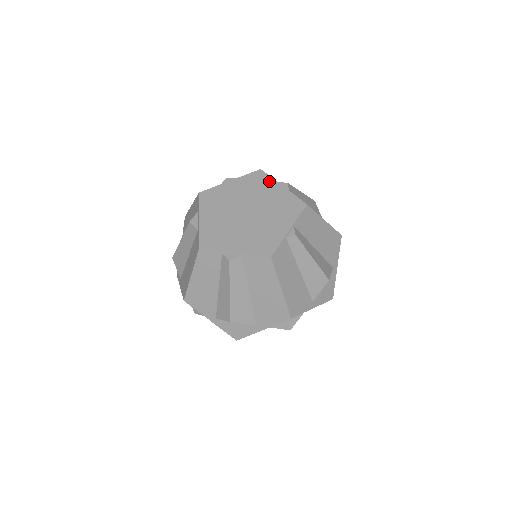
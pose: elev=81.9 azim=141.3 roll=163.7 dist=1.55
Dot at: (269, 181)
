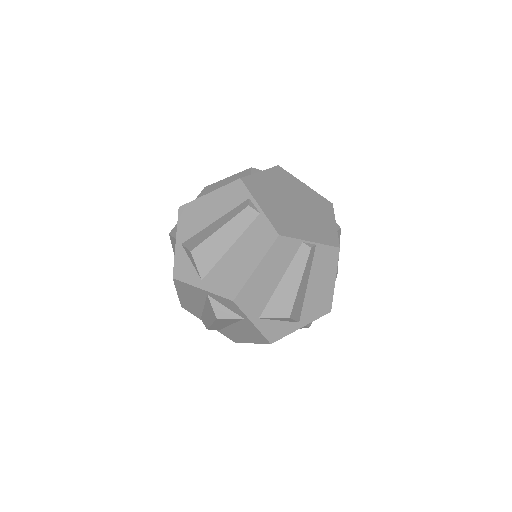
Dot at: (330, 213)
